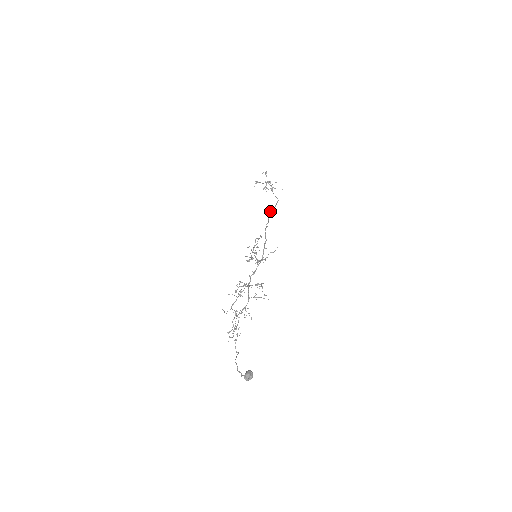
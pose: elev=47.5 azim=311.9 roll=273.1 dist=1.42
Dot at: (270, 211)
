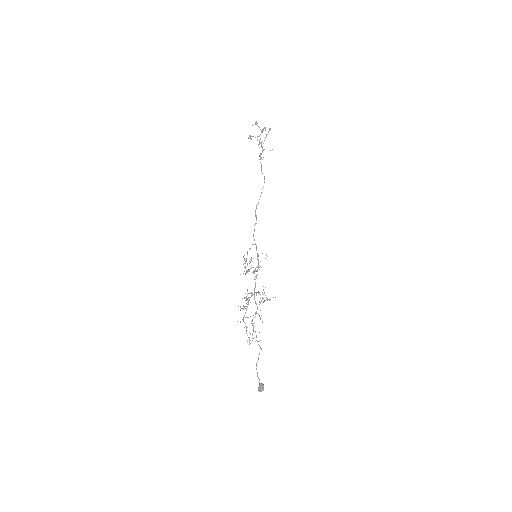
Dot at: (256, 206)
